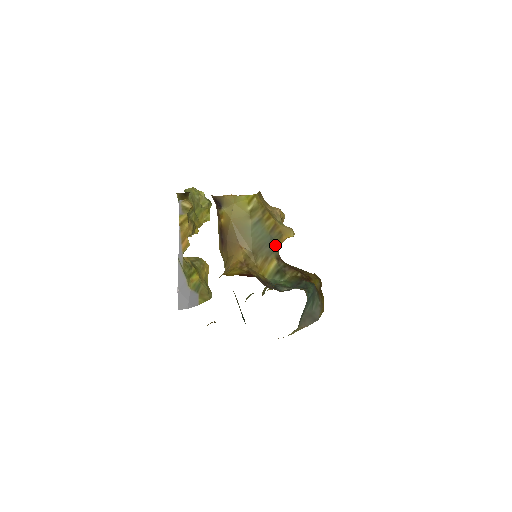
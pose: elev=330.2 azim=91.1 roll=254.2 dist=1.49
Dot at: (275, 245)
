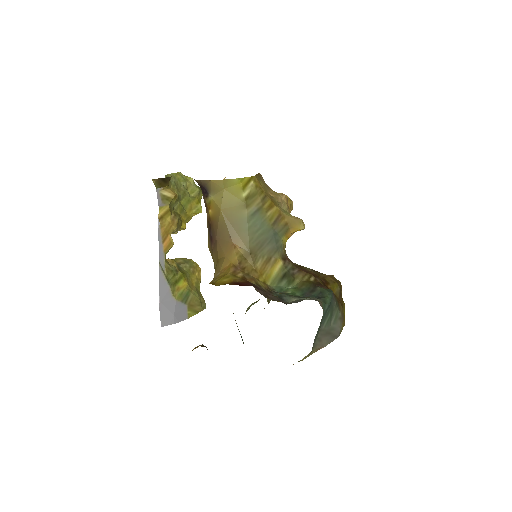
Dot at: (280, 241)
